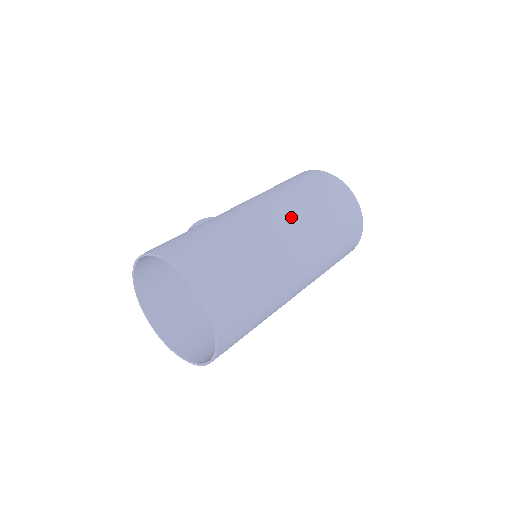
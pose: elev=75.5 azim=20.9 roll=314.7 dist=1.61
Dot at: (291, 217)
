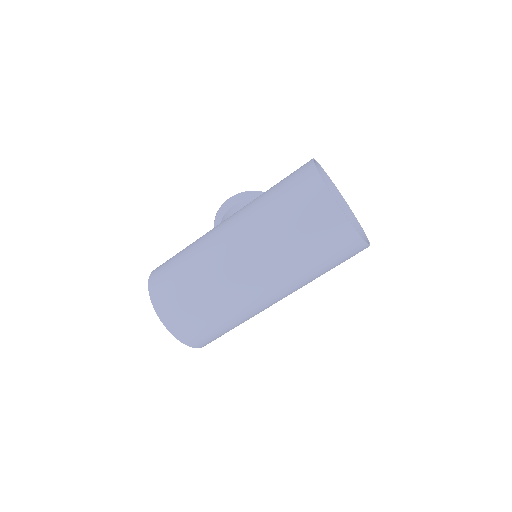
Dot at: (254, 256)
